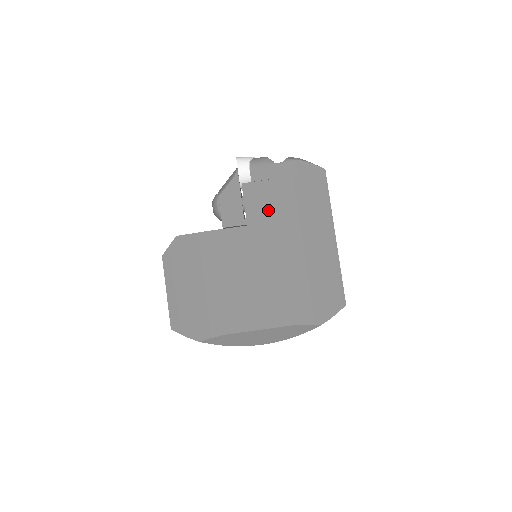
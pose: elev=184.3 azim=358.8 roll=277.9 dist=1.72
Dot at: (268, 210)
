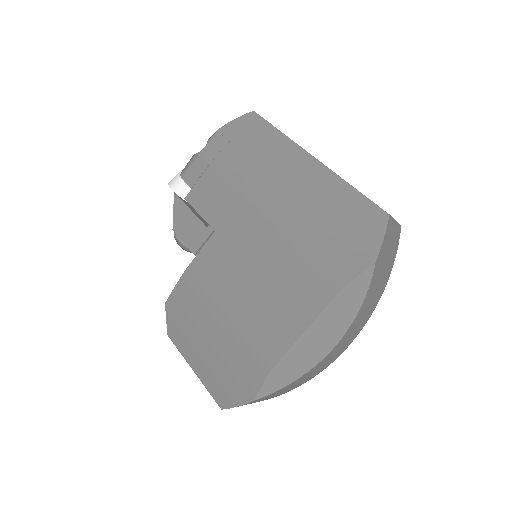
Dot at: (223, 198)
